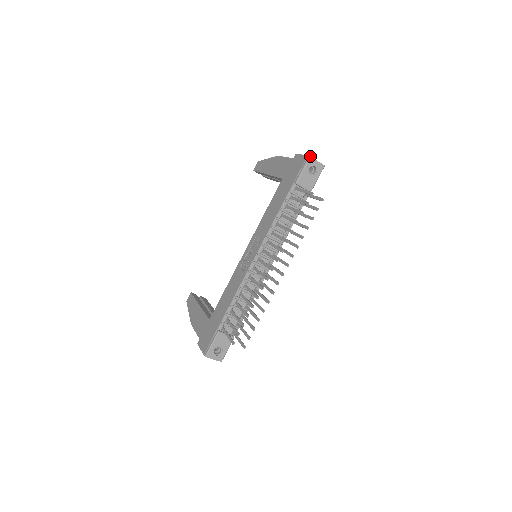
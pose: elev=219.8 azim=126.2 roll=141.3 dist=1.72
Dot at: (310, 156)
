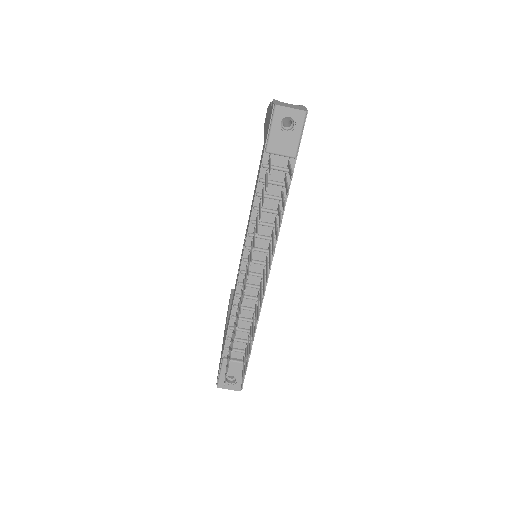
Dot at: (275, 104)
